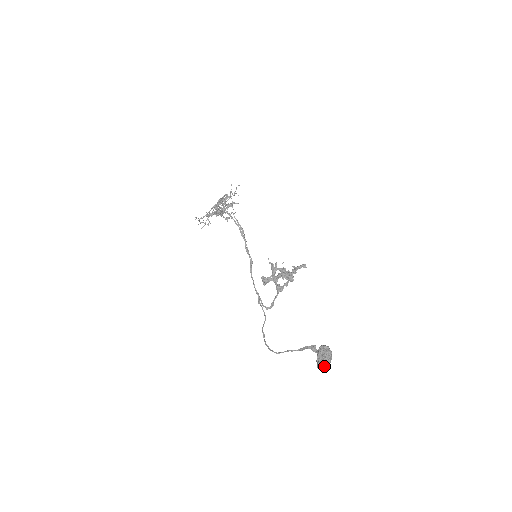
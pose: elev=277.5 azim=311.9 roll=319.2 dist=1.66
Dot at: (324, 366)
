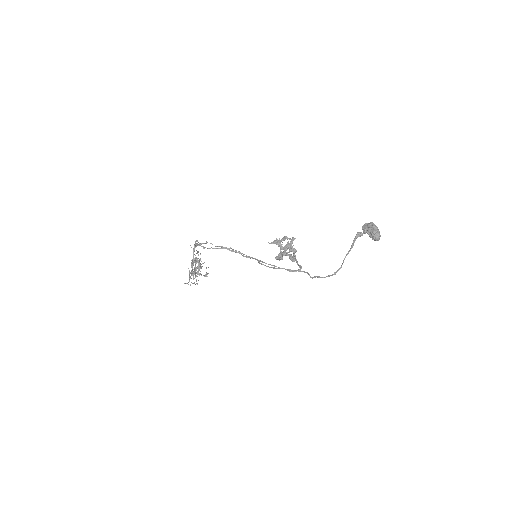
Dot at: (378, 232)
